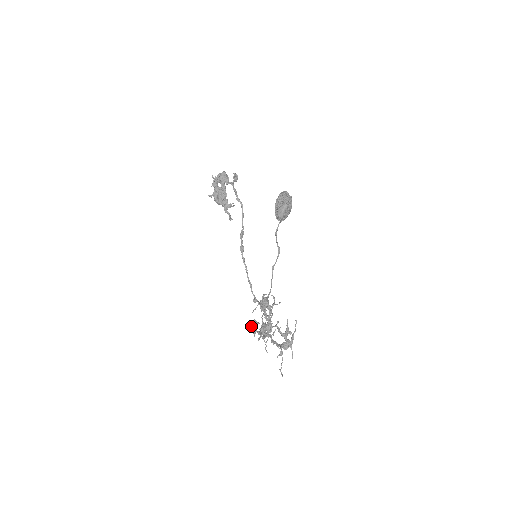
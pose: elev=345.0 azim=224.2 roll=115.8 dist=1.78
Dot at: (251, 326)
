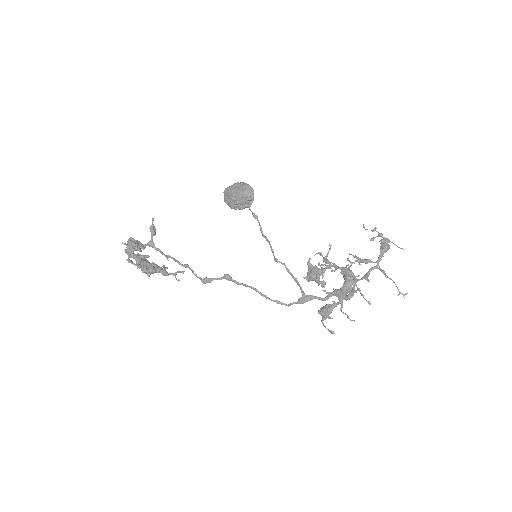
Dot at: (327, 311)
